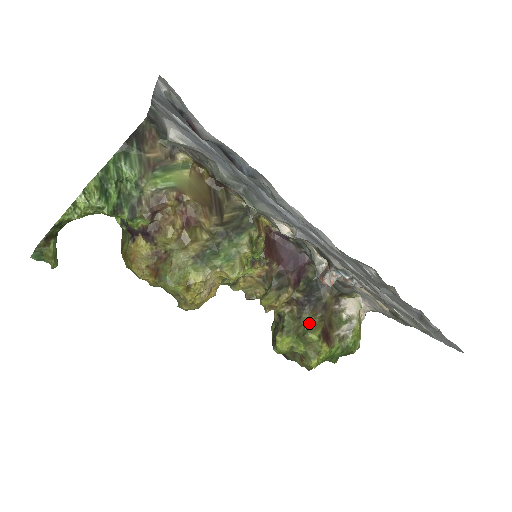
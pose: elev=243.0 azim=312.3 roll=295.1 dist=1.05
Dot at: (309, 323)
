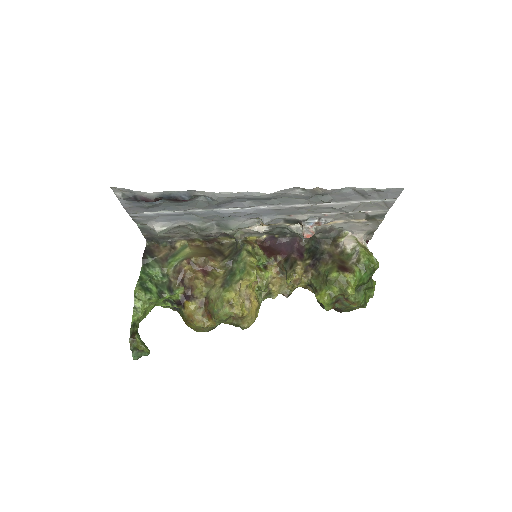
Dot at: (326, 270)
